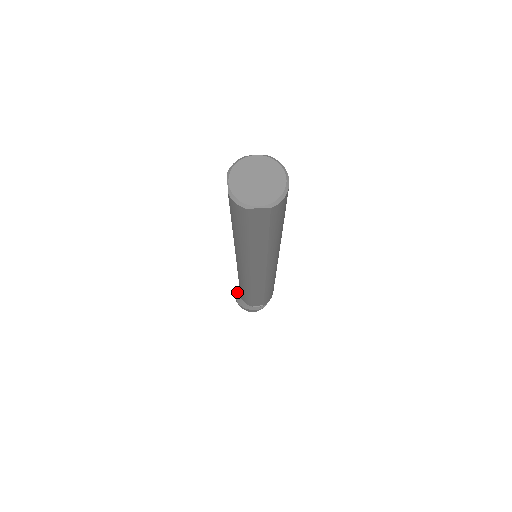
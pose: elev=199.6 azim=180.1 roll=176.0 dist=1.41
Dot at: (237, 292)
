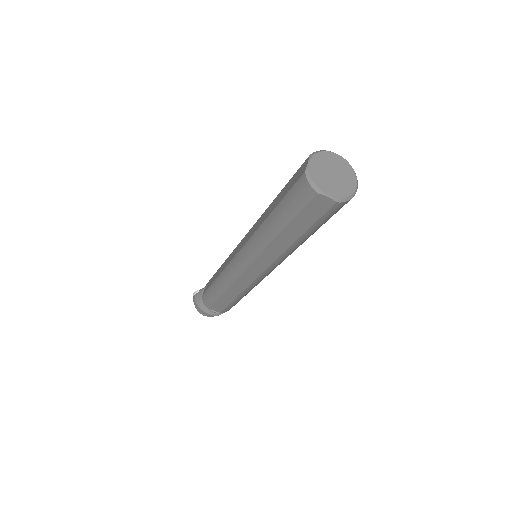
Dot at: (199, 290)
